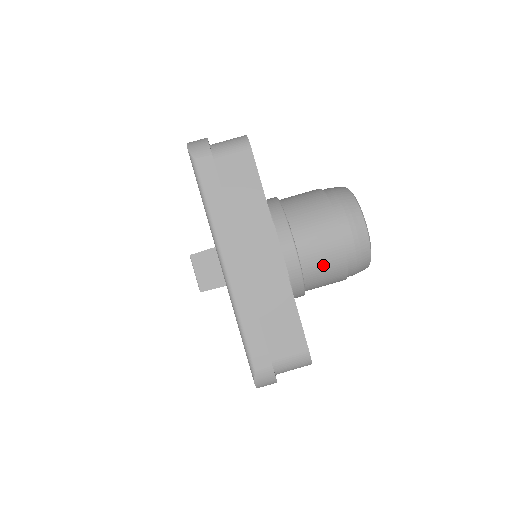
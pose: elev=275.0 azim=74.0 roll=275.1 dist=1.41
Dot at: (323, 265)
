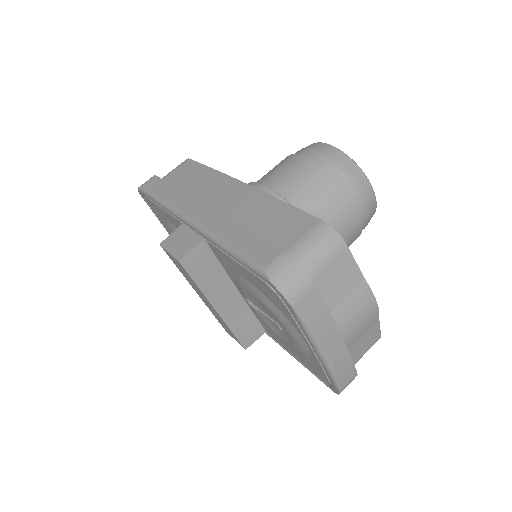
Dot at: (306, 187)
